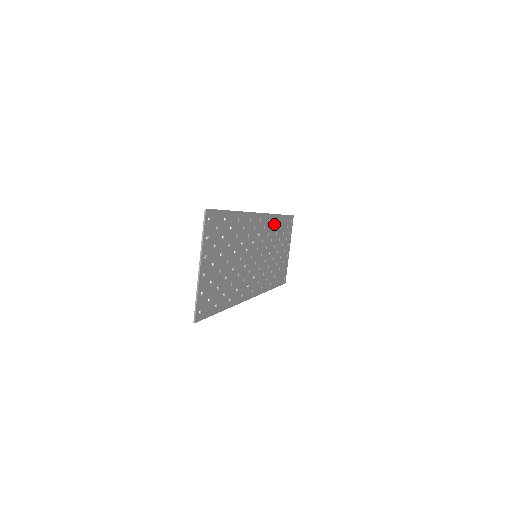
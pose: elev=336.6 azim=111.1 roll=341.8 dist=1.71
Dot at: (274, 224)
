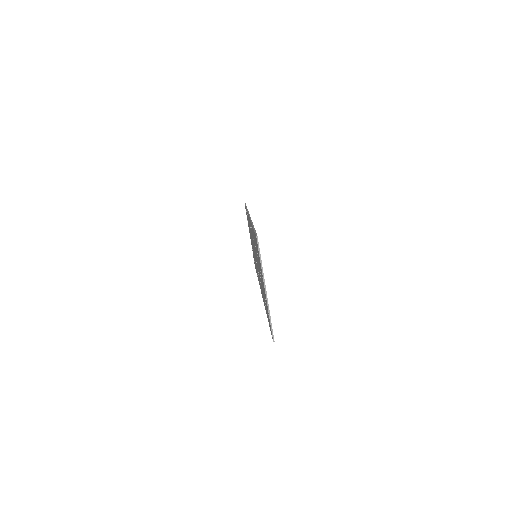
Dot at: occluded
